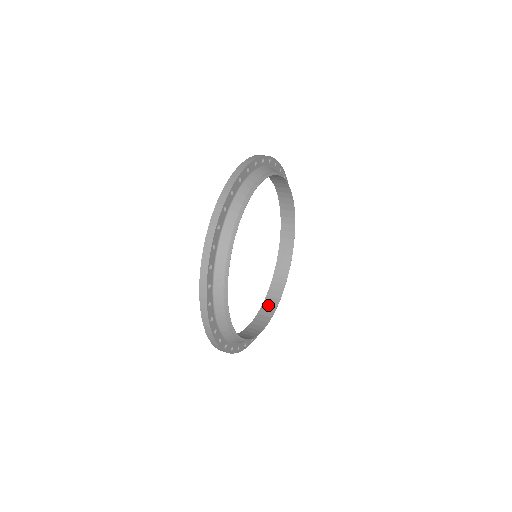
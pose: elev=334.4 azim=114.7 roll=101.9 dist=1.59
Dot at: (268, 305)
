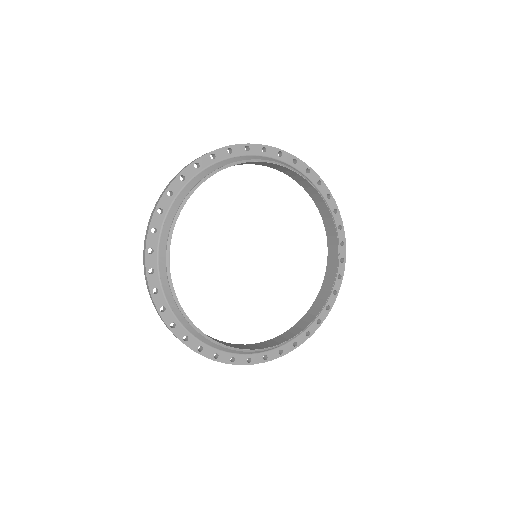
Dot at: (237, 345)
